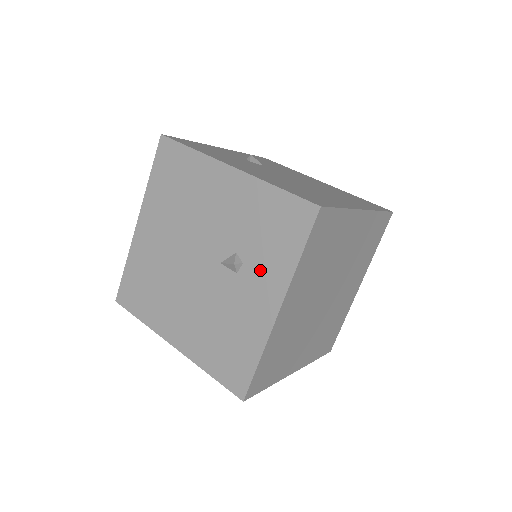
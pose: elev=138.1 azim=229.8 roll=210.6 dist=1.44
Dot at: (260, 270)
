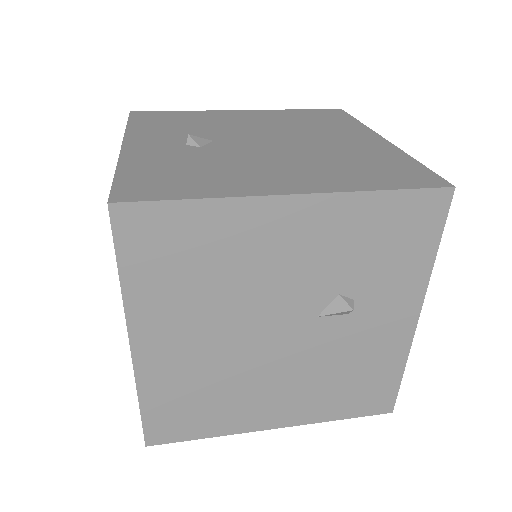
Dot at: (382, 294)
